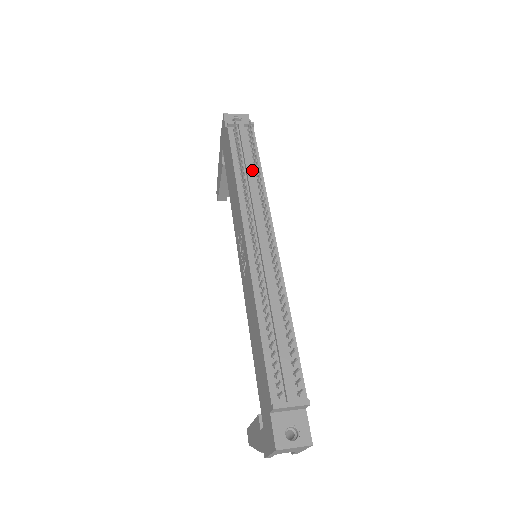
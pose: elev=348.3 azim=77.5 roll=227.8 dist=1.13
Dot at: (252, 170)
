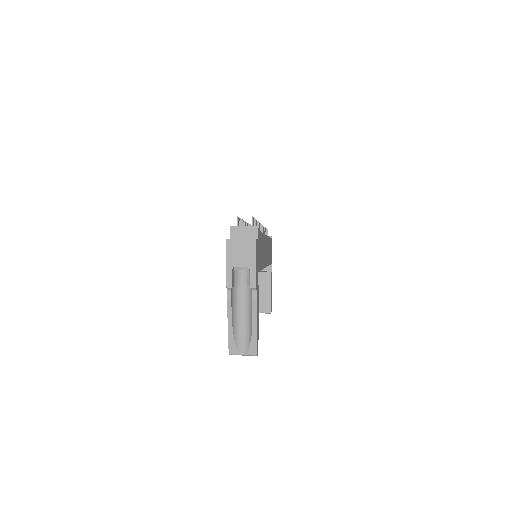
Dot at: occluded
